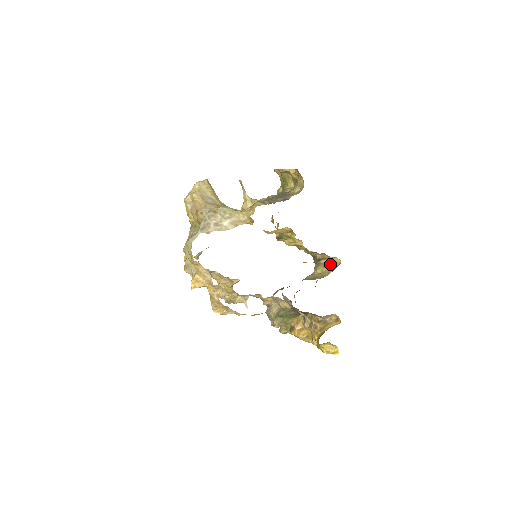
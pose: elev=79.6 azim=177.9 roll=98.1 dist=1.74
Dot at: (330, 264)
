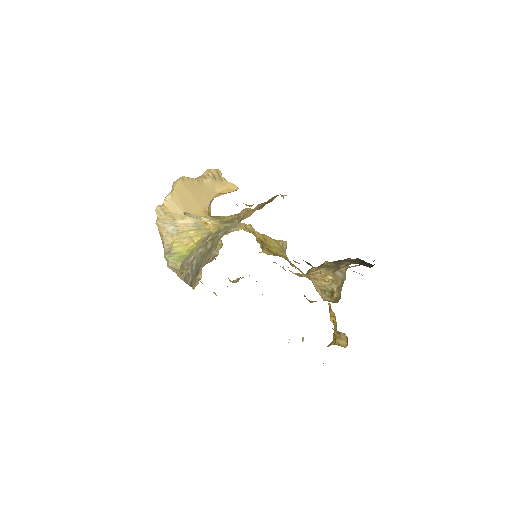
Dot at: occluded
